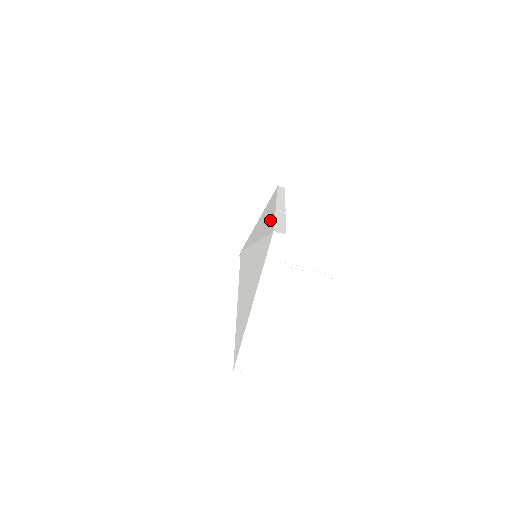
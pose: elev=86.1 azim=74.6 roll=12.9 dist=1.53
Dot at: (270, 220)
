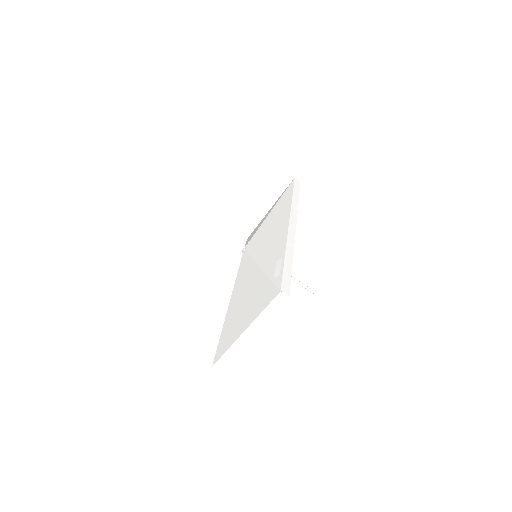
Dot at: (280, 254)
